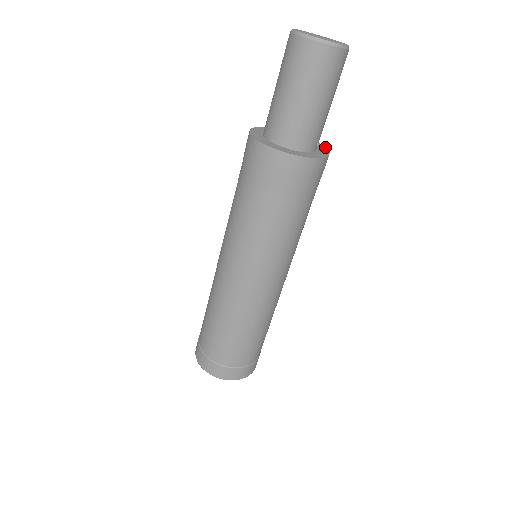
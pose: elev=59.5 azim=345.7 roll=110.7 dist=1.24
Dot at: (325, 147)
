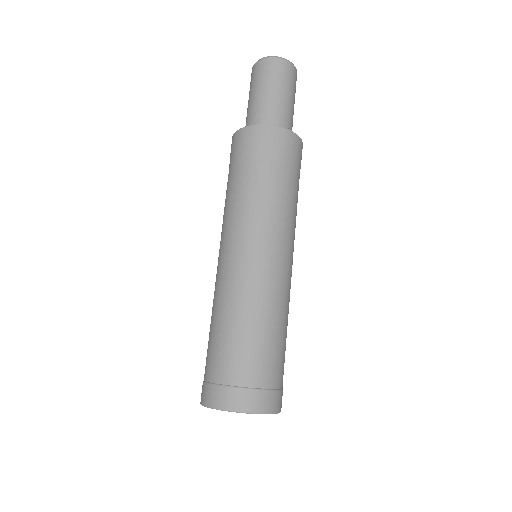
Dot at: (302, 146)
